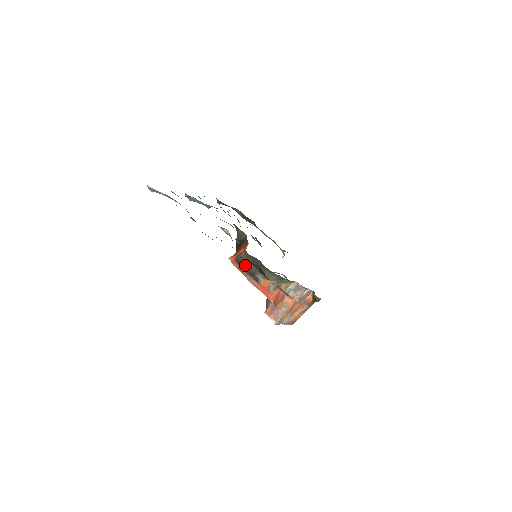
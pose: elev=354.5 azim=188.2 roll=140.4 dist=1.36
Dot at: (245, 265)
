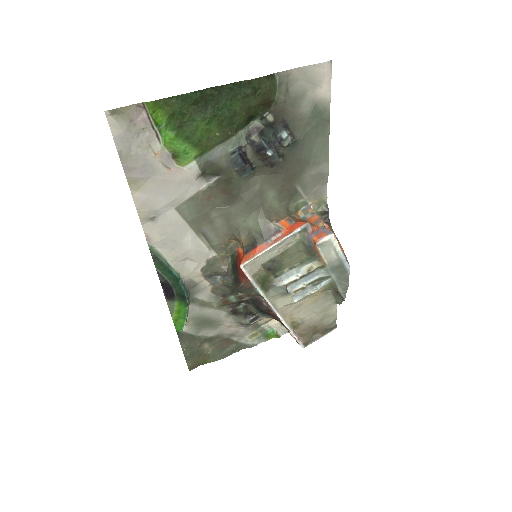
Dot at: (256, 238)
